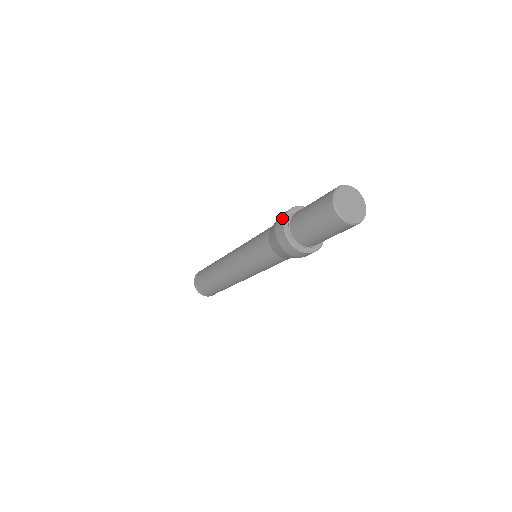
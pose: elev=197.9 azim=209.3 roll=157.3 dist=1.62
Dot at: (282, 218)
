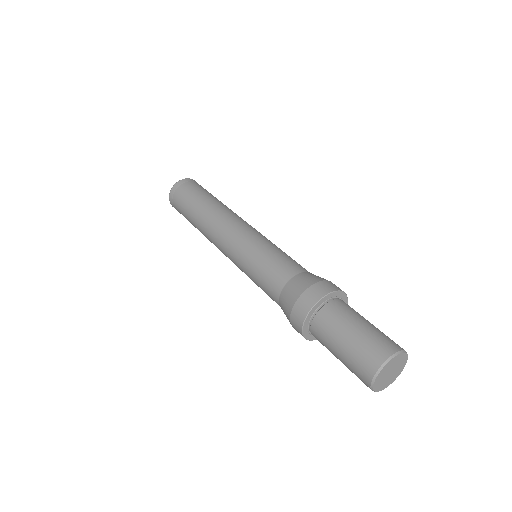
Dot at: (320, 294)
